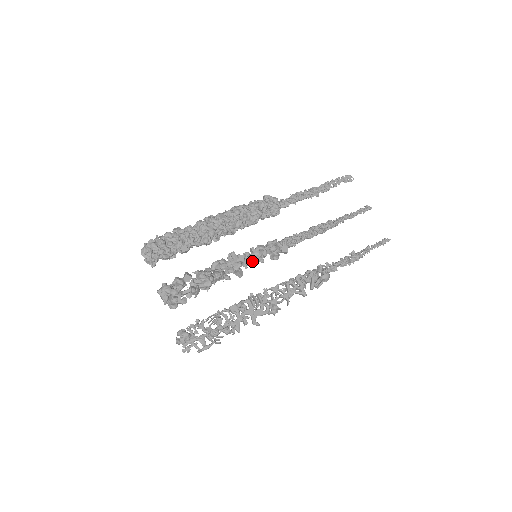
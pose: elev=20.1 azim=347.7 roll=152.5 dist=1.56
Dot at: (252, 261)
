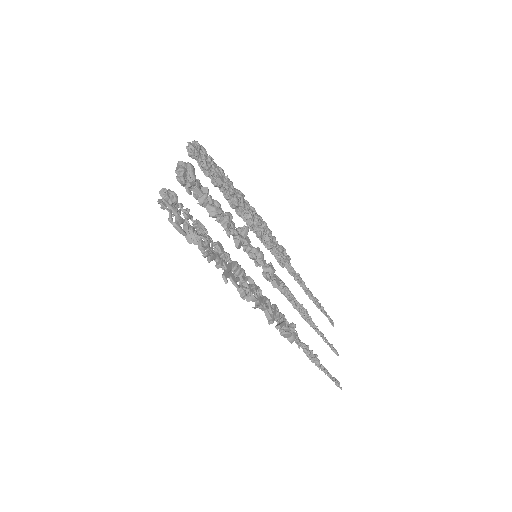
Dot at: (253, 252)
